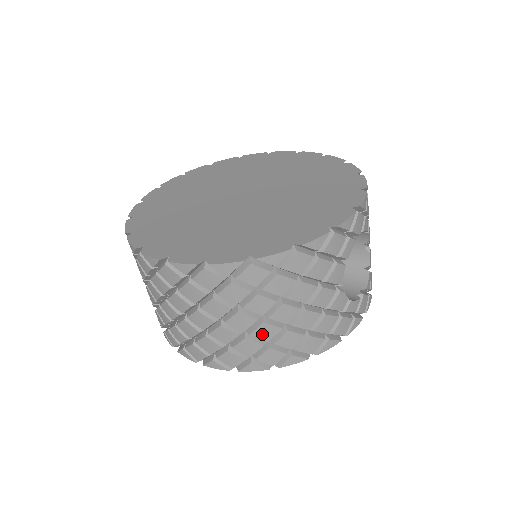
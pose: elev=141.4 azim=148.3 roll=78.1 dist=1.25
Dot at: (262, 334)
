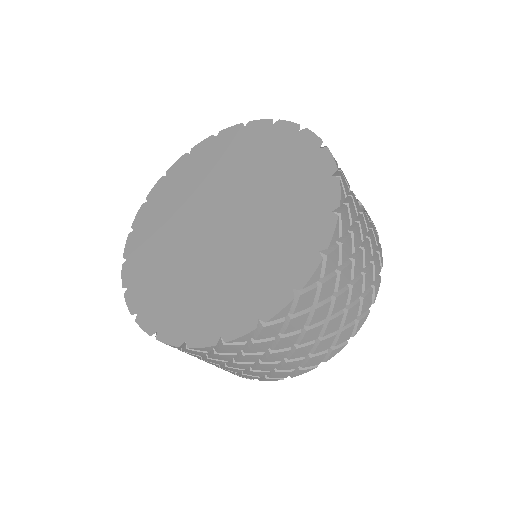
Dot at: (356, 294)
